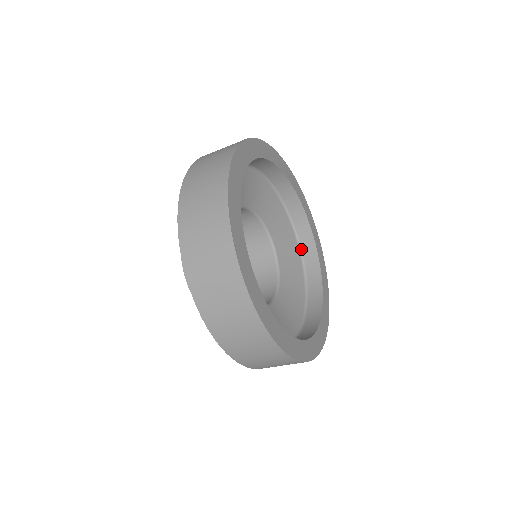
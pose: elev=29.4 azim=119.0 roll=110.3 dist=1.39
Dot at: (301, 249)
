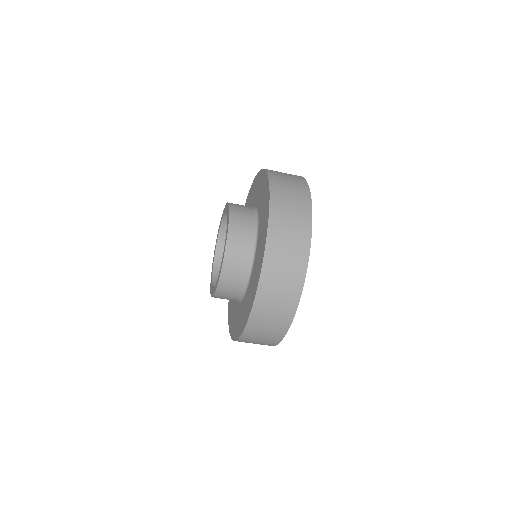
Dot at: occluded
